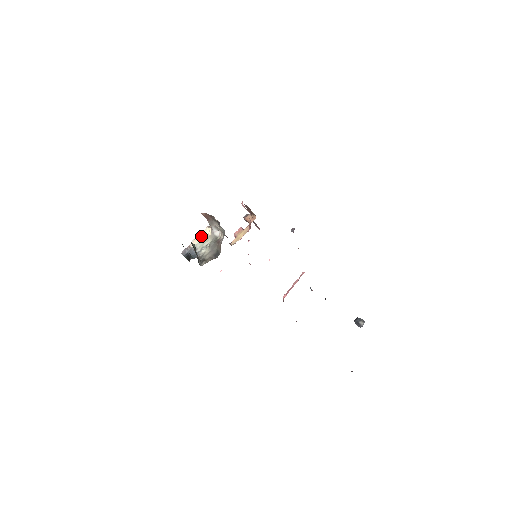
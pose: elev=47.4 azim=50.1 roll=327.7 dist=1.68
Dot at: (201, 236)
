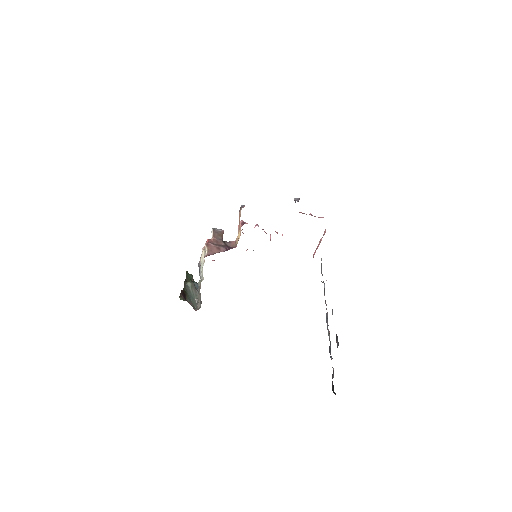
Dot at: (202, 256)
